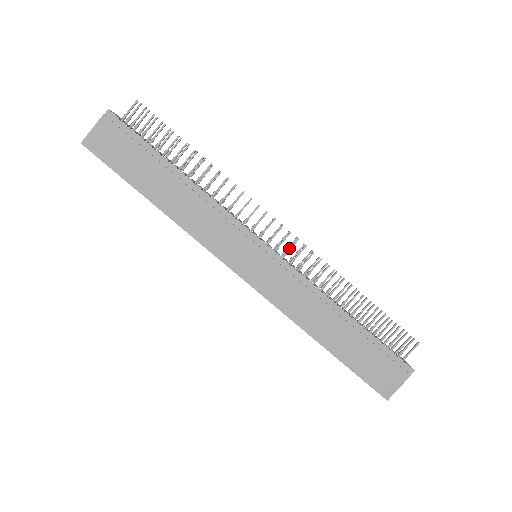
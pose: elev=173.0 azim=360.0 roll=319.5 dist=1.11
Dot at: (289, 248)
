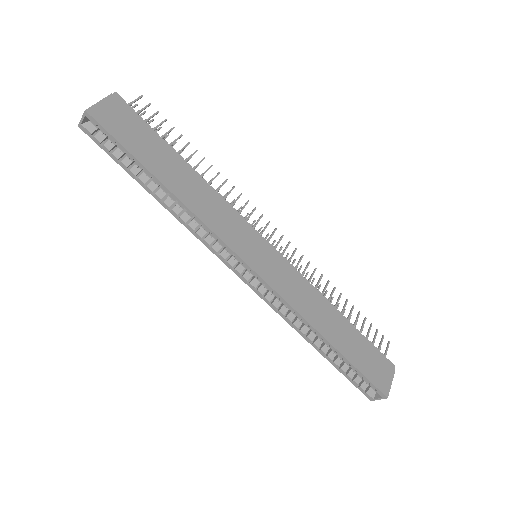
Dot at: (285, 249)
